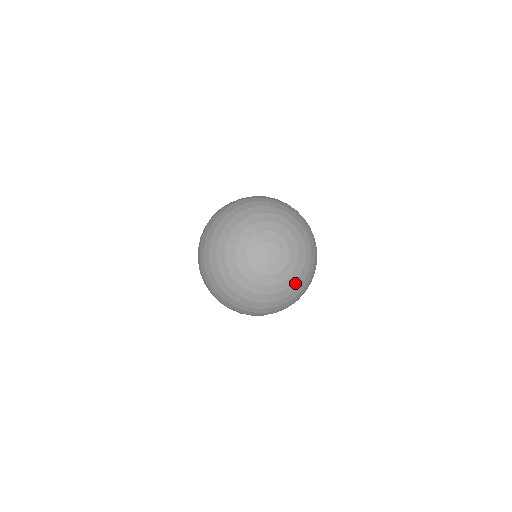
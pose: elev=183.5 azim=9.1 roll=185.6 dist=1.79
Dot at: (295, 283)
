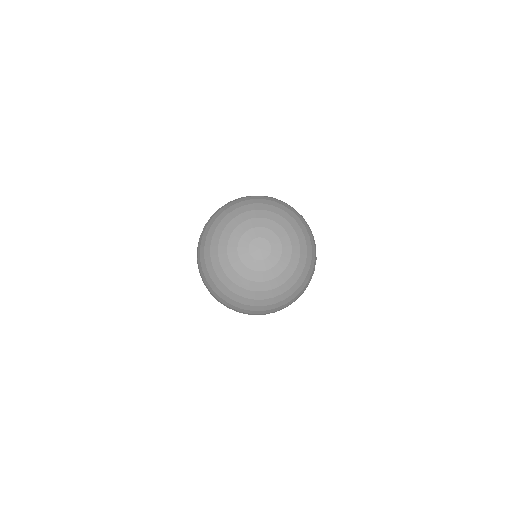
Dot at: (300, 242)
